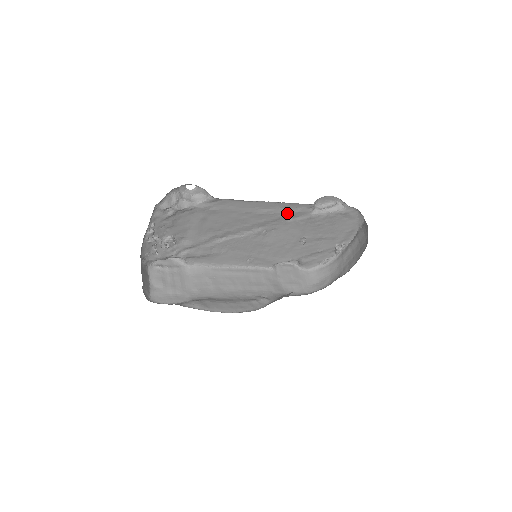
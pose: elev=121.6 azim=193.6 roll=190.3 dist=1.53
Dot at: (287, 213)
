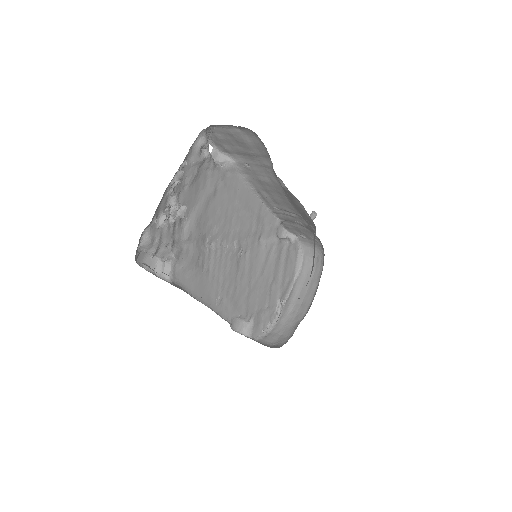
Dot at: (262, 227)
